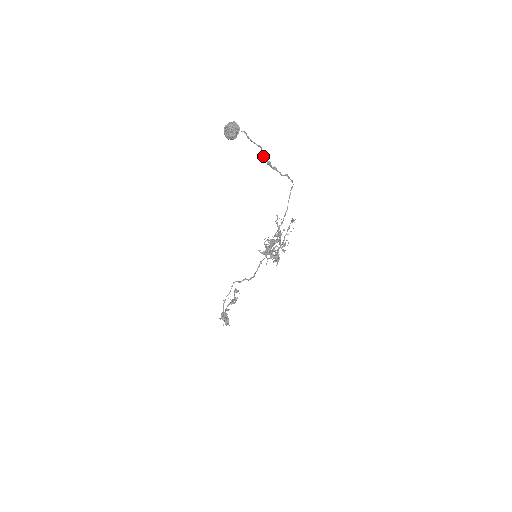
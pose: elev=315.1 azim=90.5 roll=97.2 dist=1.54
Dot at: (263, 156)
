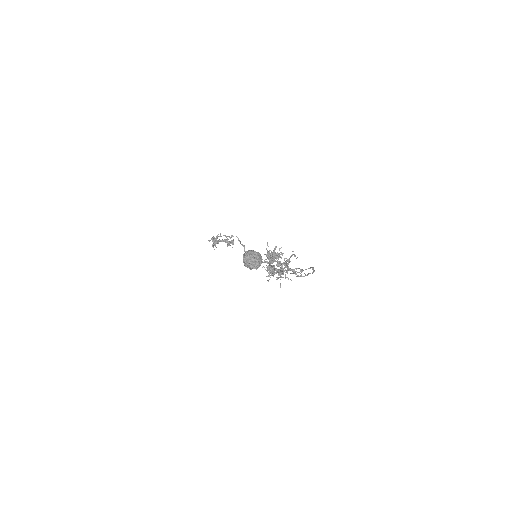
Dot at: (286, 264)
